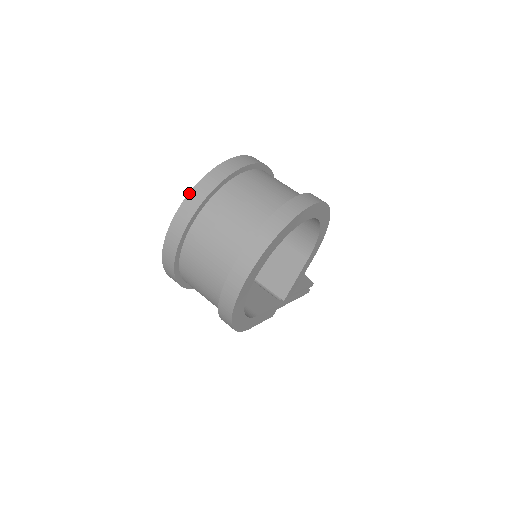
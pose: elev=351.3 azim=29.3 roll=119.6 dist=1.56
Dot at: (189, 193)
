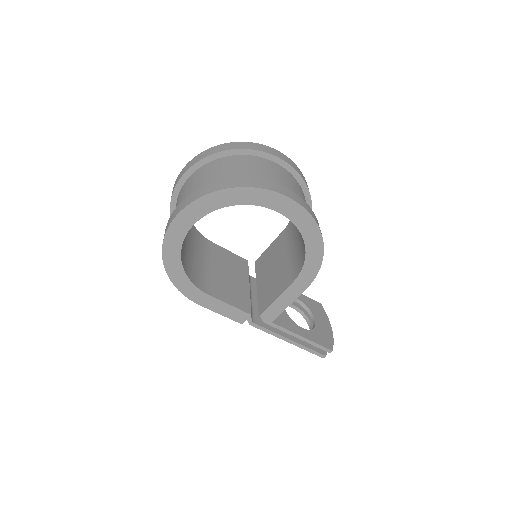
Dot at: (205, 150)
